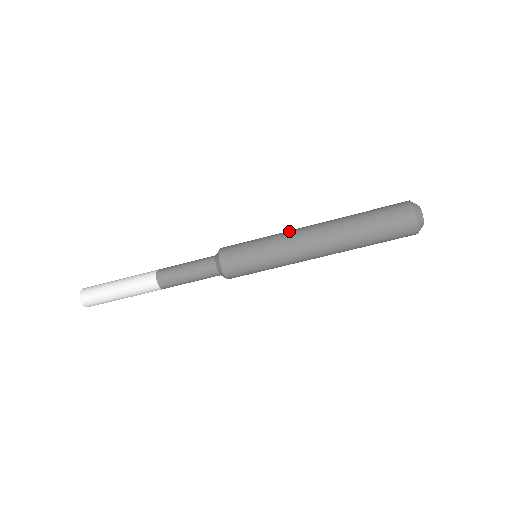
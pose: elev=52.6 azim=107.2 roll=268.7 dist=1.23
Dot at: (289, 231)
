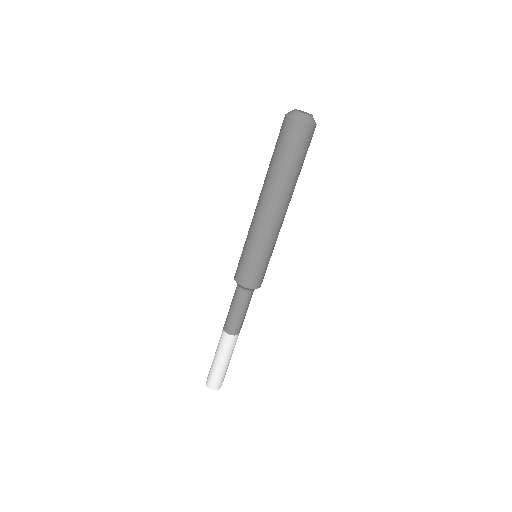
Dot at: occluded
